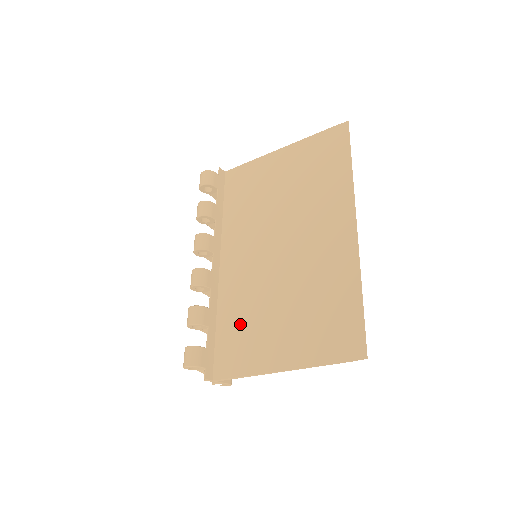
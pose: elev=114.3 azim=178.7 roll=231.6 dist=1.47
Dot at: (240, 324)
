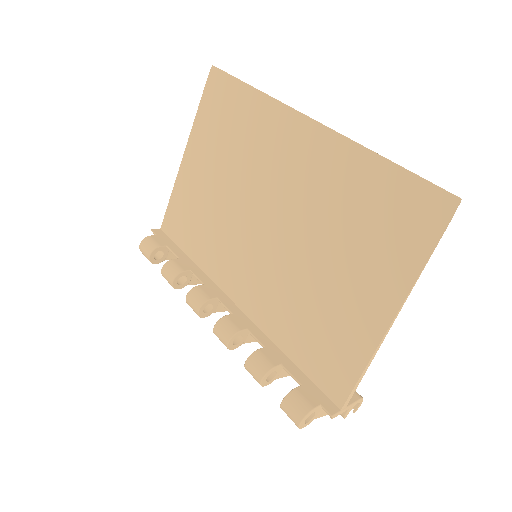
Dot at: (307, 327)
